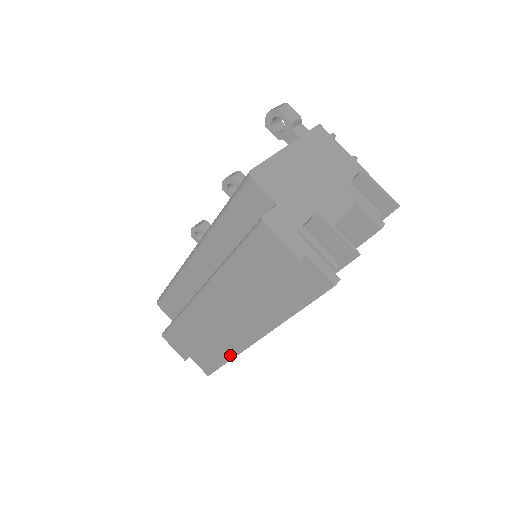
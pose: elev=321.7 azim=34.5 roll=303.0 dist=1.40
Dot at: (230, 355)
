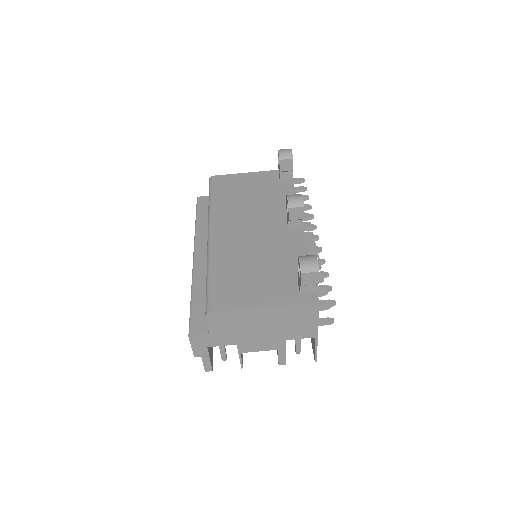
Dot at: occluded
